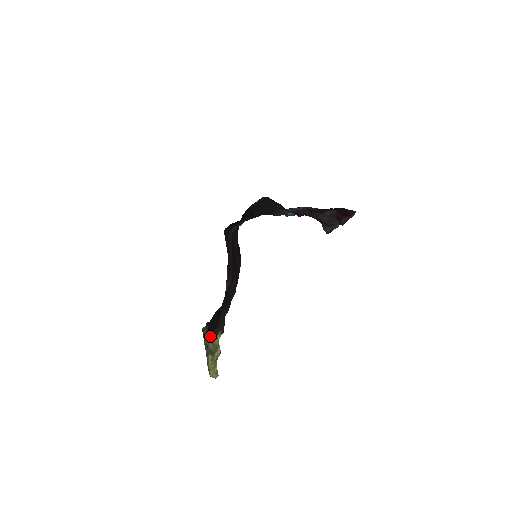
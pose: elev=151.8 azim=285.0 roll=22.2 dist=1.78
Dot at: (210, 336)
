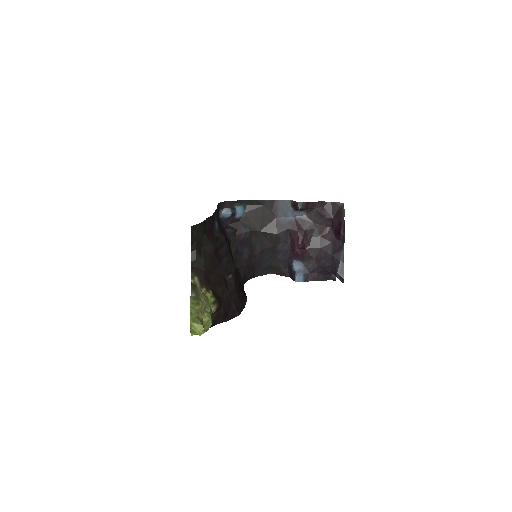
Dot at: (191, 240)
